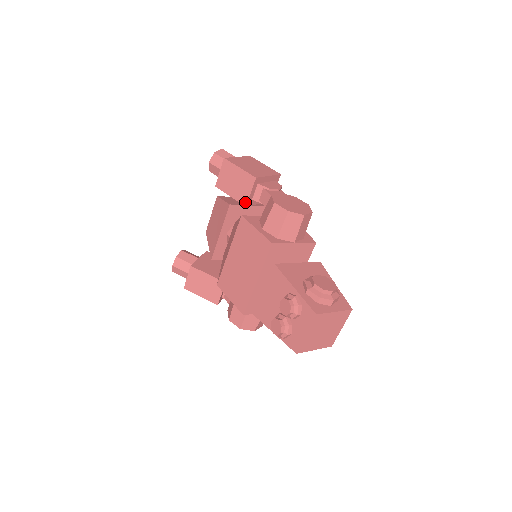
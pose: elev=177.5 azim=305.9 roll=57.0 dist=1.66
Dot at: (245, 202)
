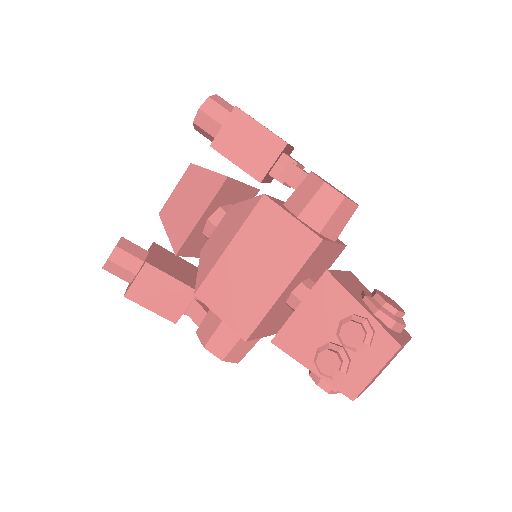
Dot at: (261, 176)
